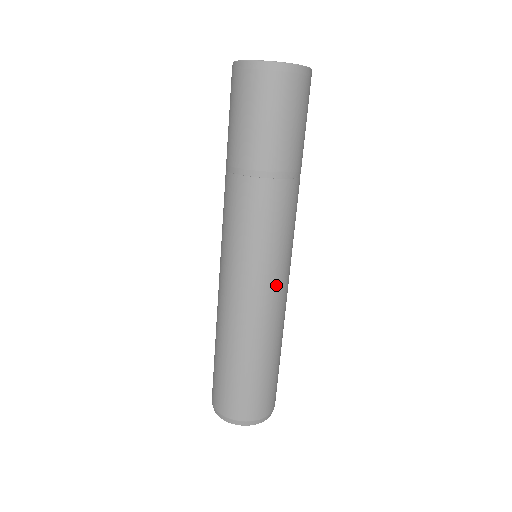
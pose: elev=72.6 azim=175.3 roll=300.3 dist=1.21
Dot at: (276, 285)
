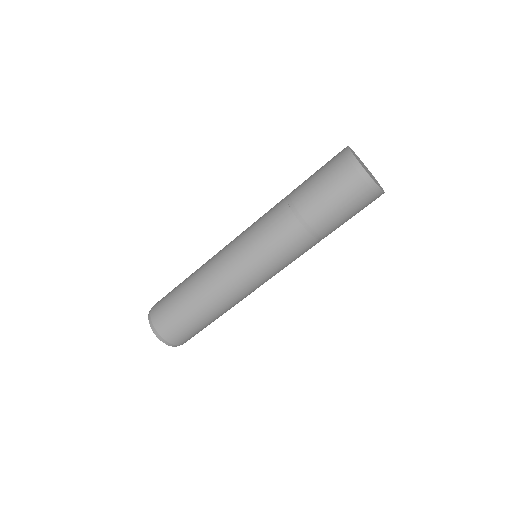
Dot at: (241, 274)
